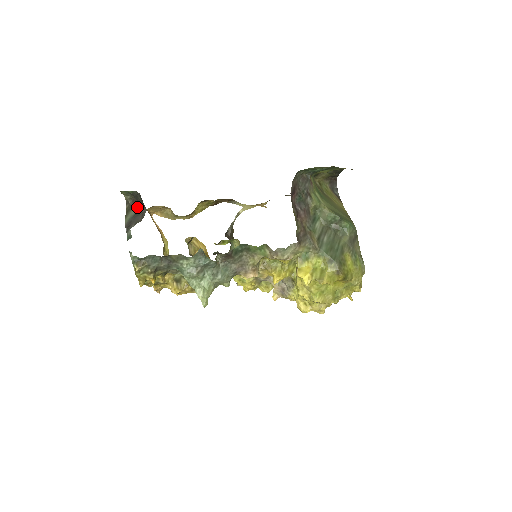
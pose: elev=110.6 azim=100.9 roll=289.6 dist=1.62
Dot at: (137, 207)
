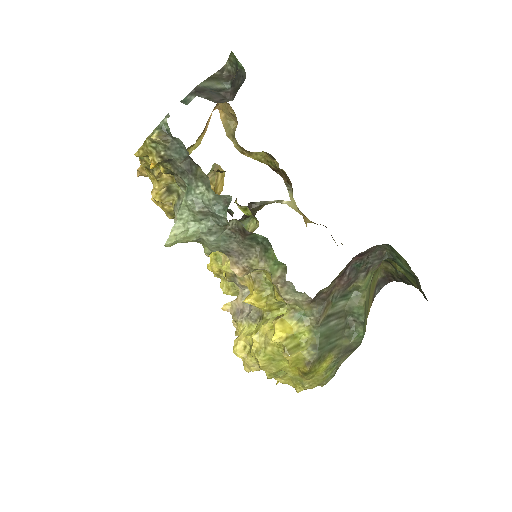
Dot at: (226, 86)
